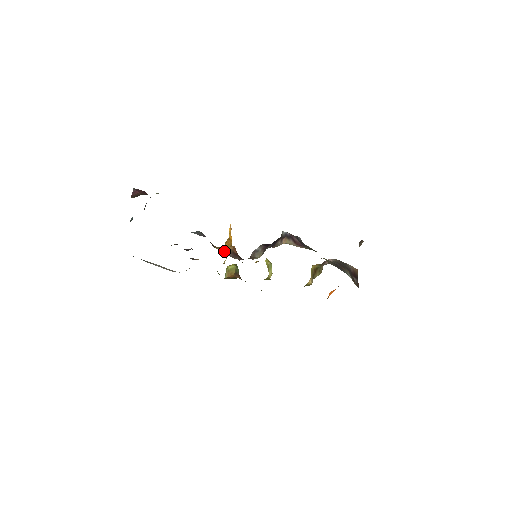
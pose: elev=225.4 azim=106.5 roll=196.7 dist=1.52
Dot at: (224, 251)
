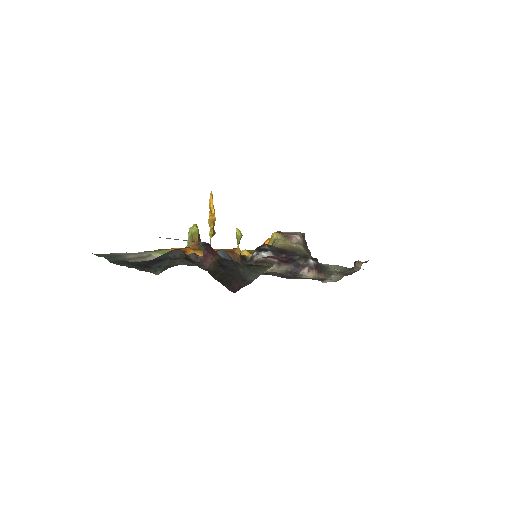
Dot at: occluded
